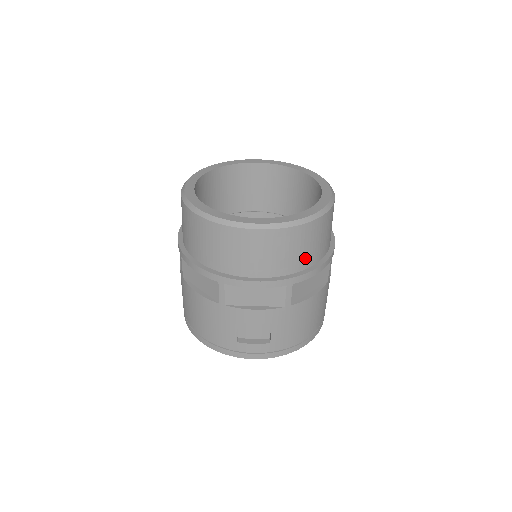
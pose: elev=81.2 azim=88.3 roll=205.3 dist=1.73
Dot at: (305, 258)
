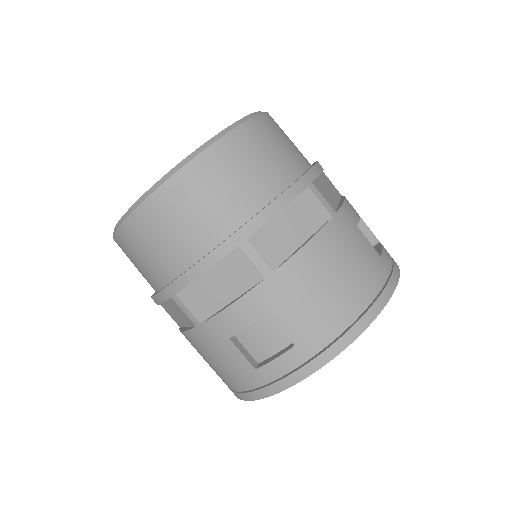
Dot at: (244, 197)
